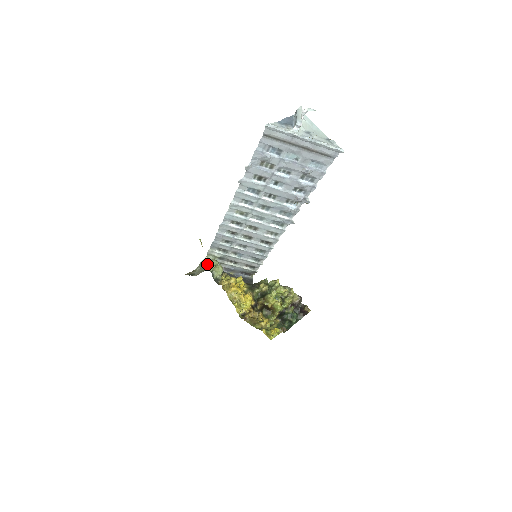
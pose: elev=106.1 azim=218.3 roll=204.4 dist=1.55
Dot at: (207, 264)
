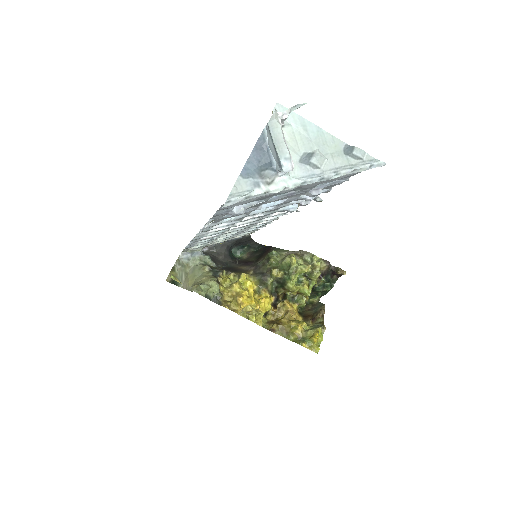
Dot at: (195, 290)
